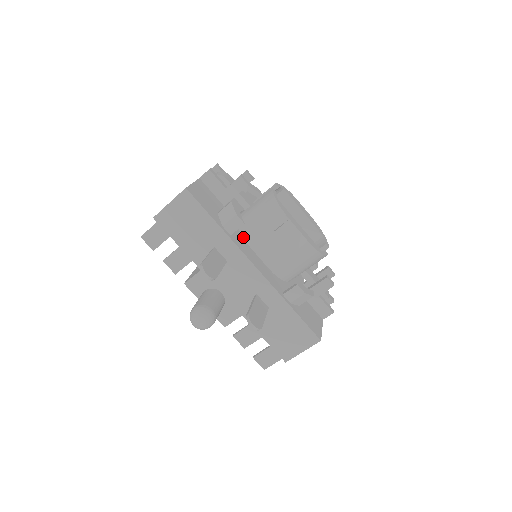
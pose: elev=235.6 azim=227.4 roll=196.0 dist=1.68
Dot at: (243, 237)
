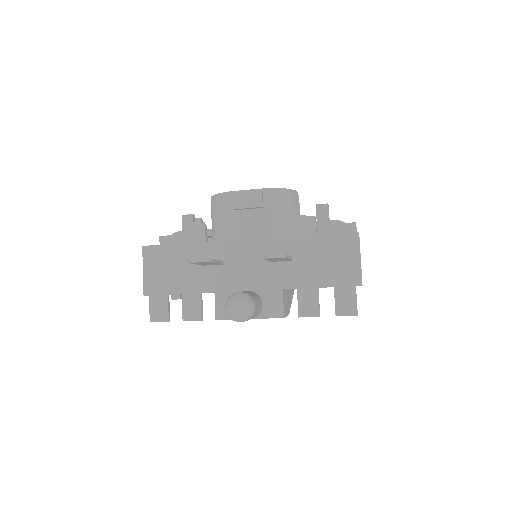
Dot at: occluded
